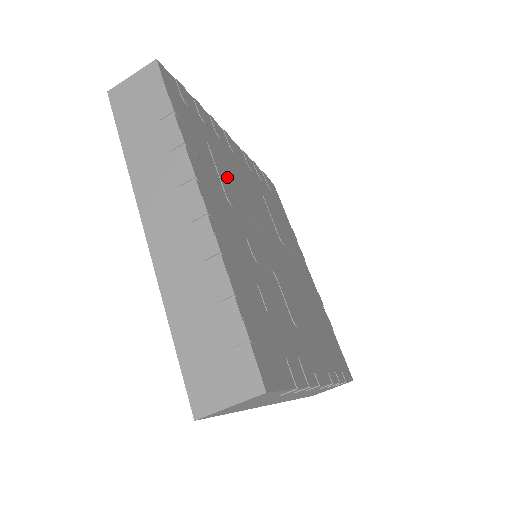
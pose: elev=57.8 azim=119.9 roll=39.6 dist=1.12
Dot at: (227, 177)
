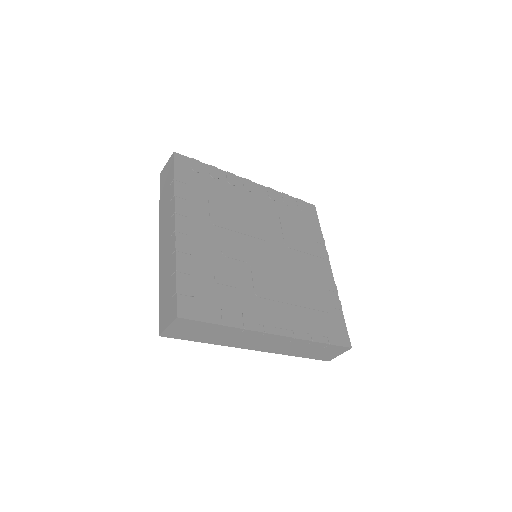
Dot at: (221, 208)
